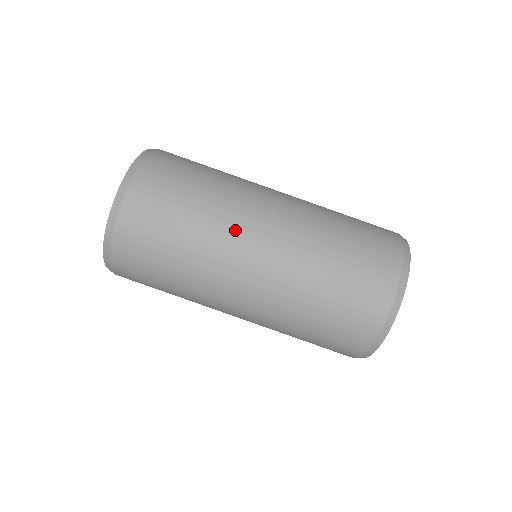
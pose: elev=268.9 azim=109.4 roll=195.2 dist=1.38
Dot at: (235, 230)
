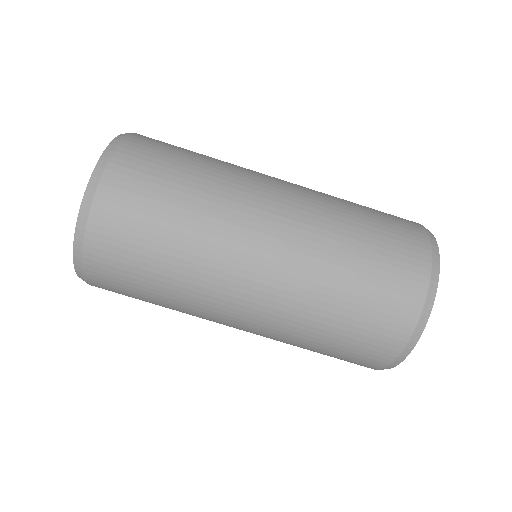
Dot at: (237, 216)
